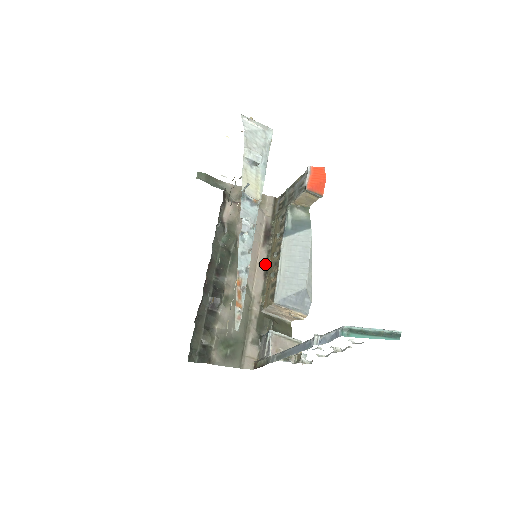
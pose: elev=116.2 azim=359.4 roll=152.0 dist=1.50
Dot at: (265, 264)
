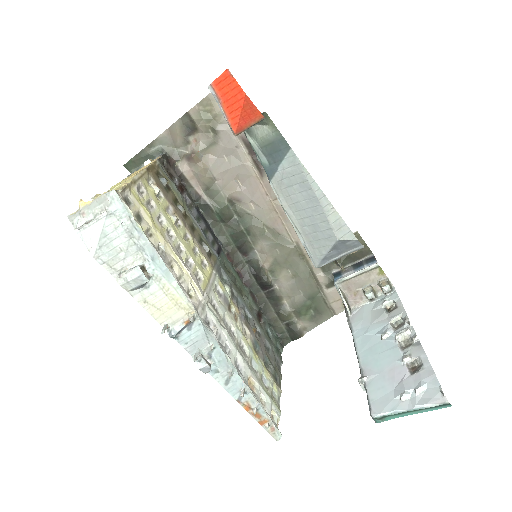
Dot at: occluded
